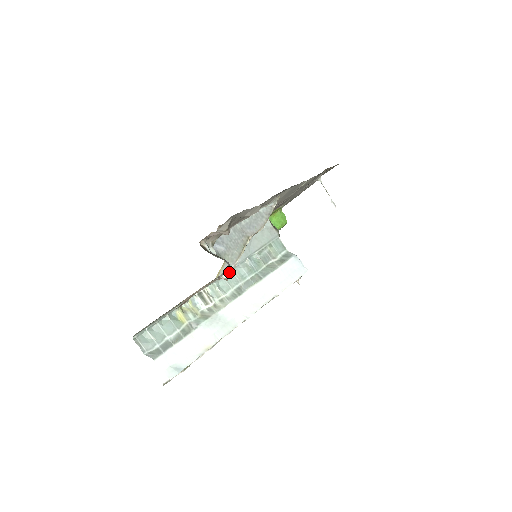
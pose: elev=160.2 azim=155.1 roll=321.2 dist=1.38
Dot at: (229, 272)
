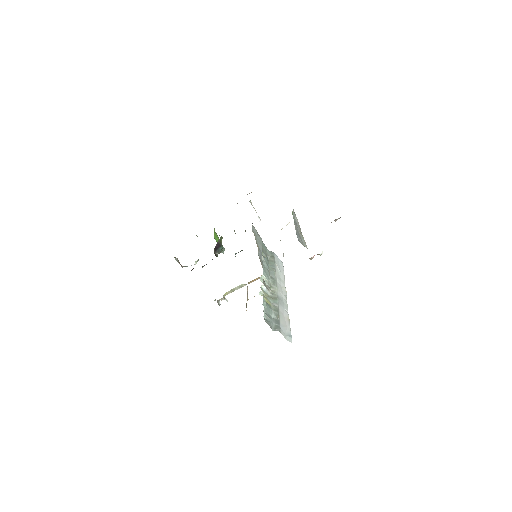
Dot at: occluded
